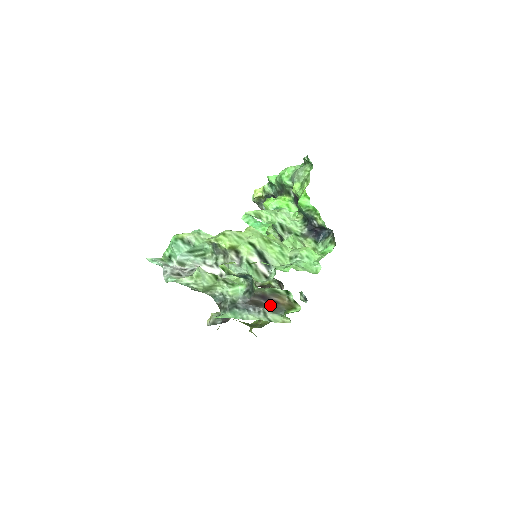
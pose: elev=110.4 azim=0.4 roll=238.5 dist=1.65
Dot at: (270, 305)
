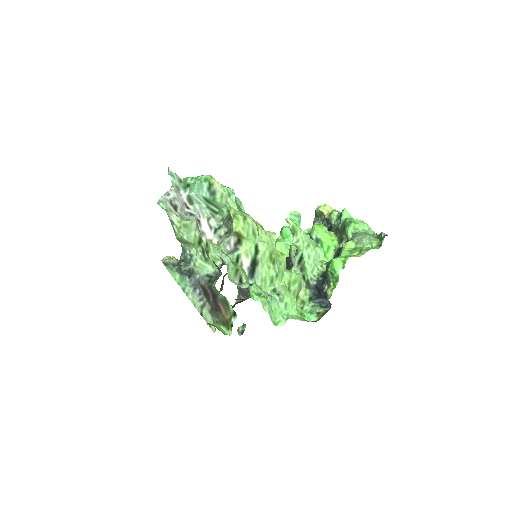
Dot at: (213, 305)
